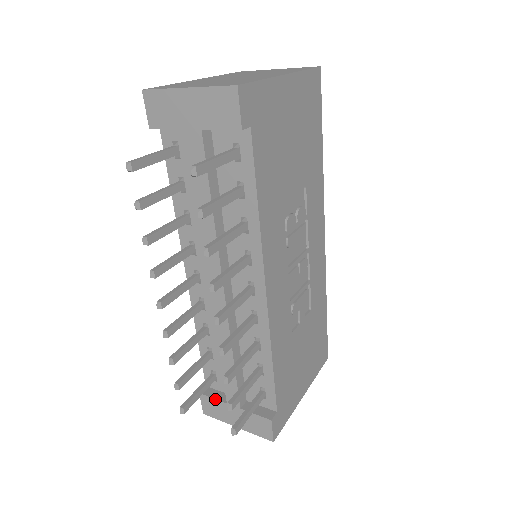
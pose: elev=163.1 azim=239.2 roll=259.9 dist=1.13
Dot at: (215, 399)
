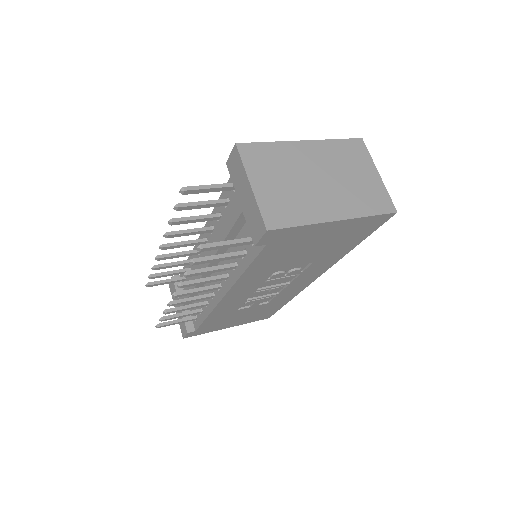
Dot at: (175, 289)
